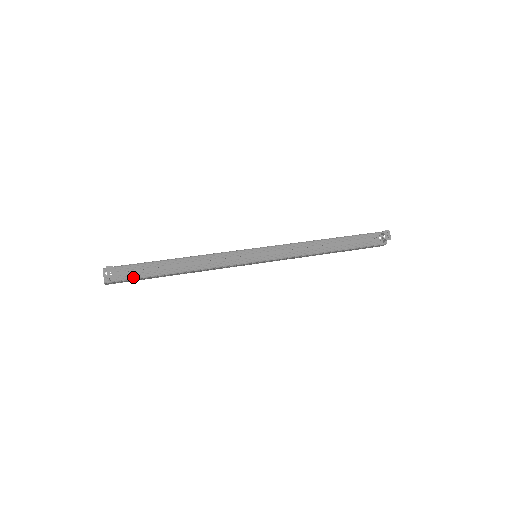
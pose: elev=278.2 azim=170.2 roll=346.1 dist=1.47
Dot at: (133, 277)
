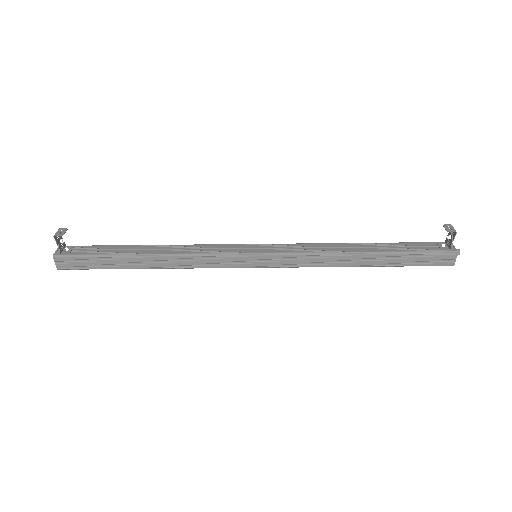
Dot at: (89, 254)
